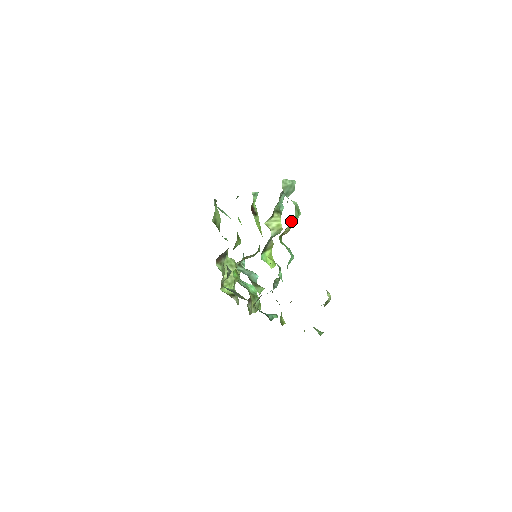
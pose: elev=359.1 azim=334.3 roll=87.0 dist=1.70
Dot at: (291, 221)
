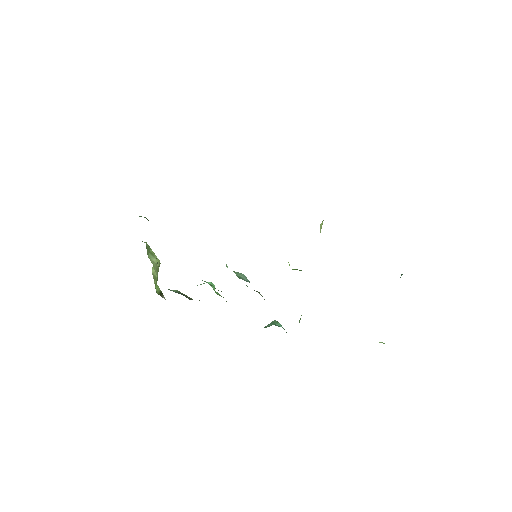
Dot at: occluded
